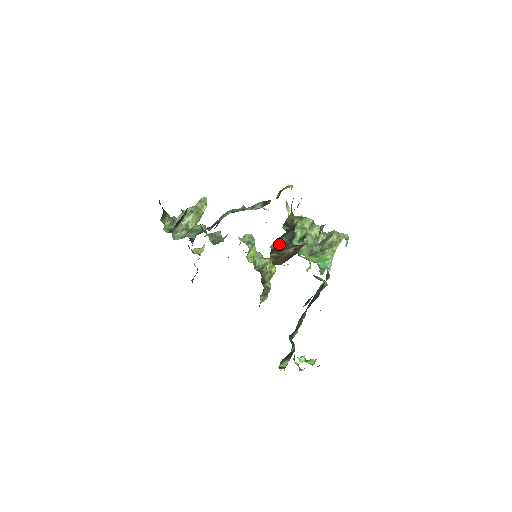
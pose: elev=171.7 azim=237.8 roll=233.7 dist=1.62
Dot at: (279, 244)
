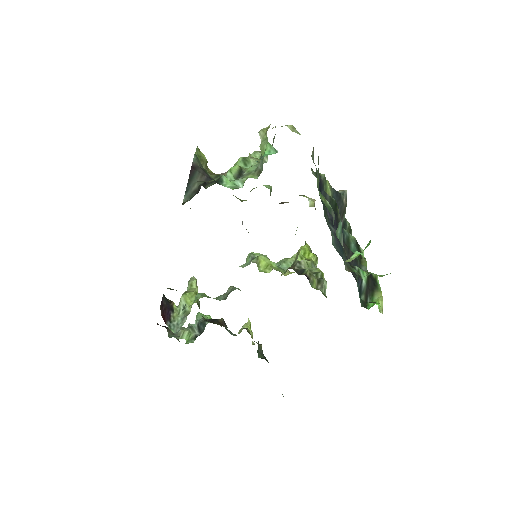
Dot at: (192, 193)
